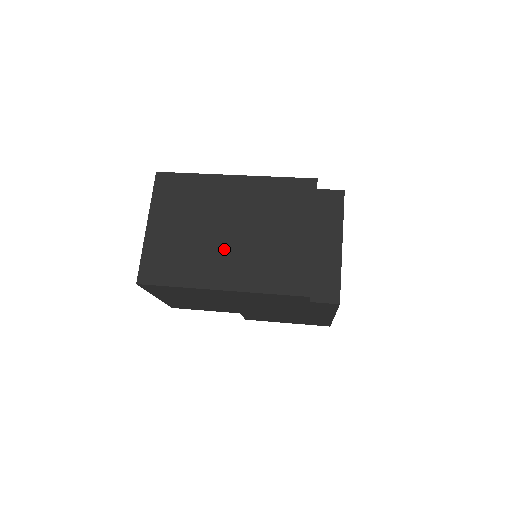
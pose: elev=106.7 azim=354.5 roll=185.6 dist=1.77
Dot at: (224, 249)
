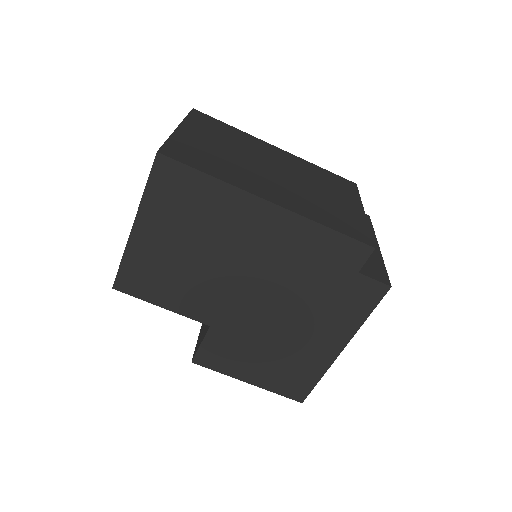
Dot at: (271, 178)
